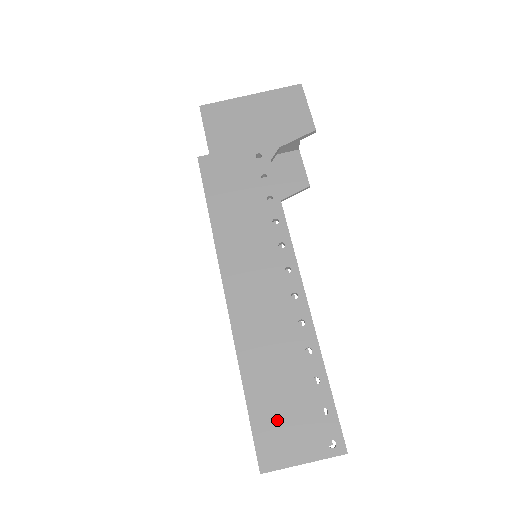
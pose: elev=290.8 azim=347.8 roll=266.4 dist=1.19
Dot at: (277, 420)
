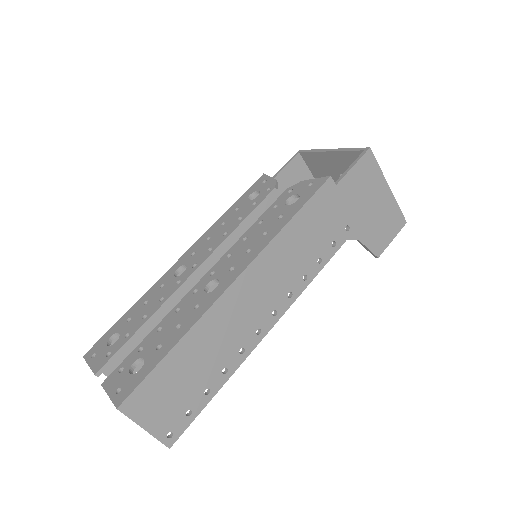
Dot at: (164, 389)
